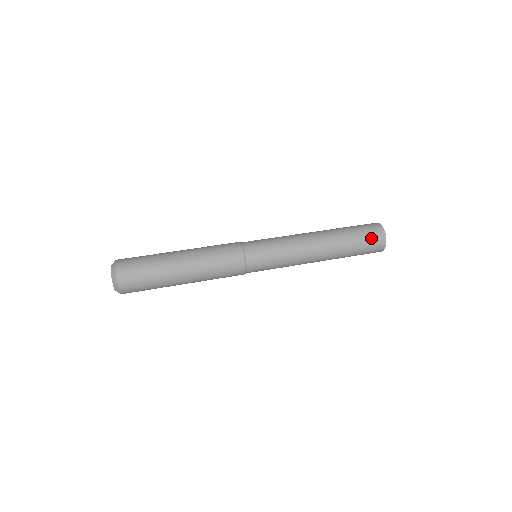
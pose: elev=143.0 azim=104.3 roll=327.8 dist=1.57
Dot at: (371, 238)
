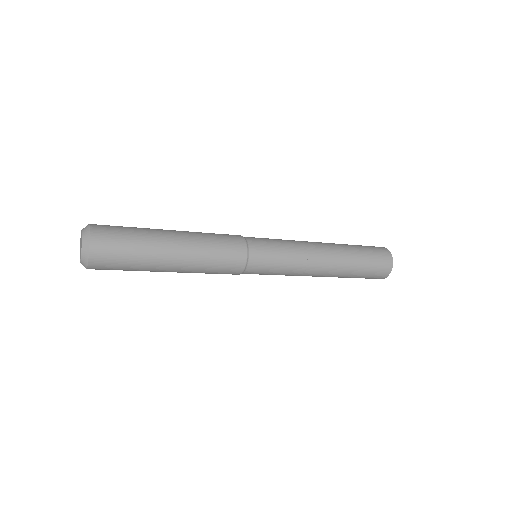
Dot at: (379, 265)
